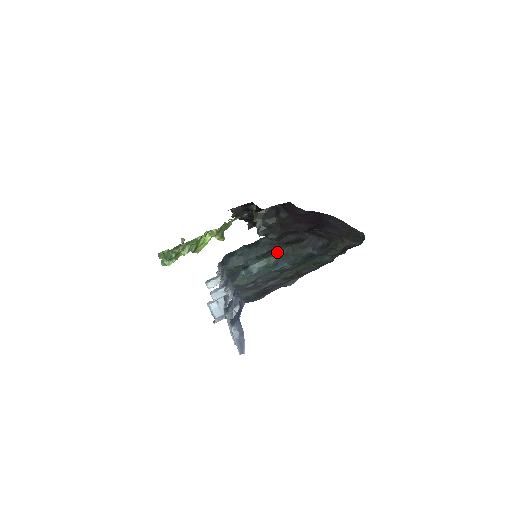
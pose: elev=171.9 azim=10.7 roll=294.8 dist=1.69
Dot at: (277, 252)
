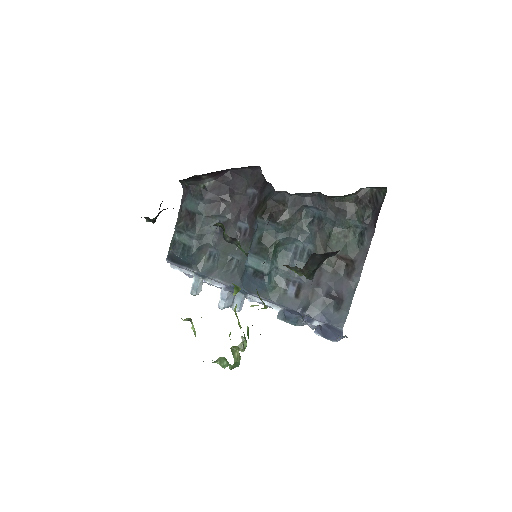
Dot at: (272, 236)
